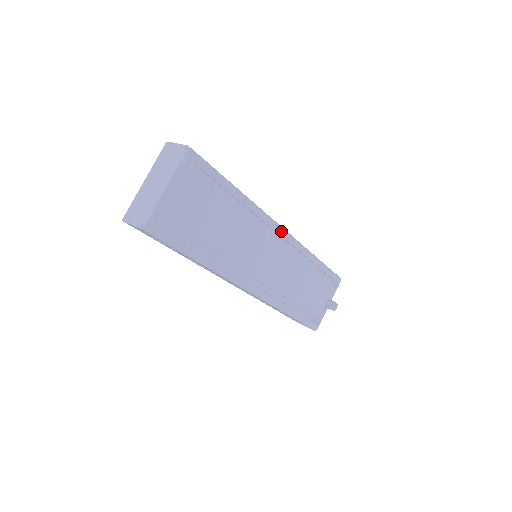
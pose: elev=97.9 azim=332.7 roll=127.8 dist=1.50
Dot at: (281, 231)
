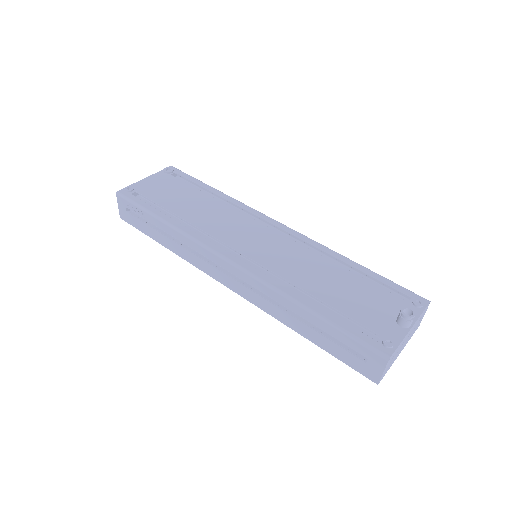
Dot at: (277, 223)
